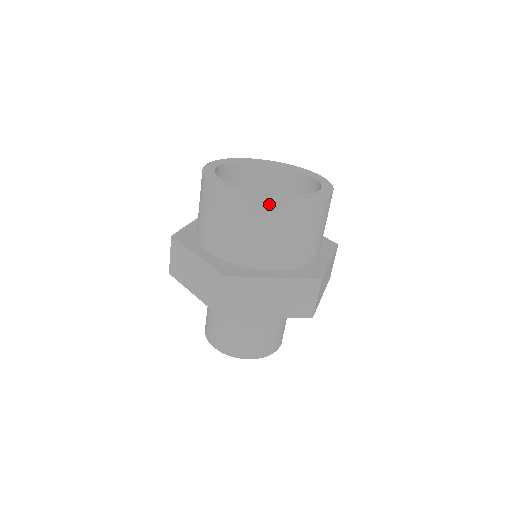
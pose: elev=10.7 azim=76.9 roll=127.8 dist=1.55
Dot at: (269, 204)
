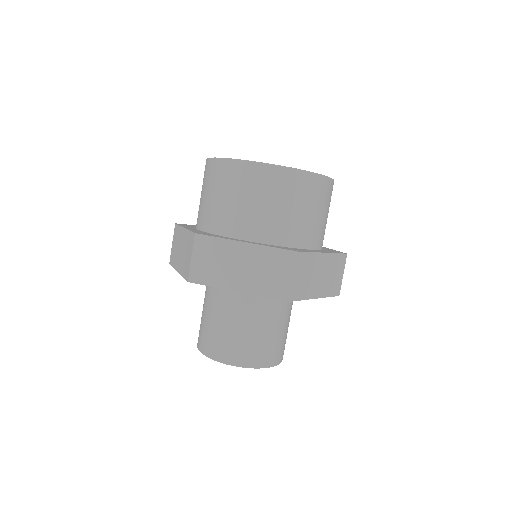
Dot at: (317, 180)
